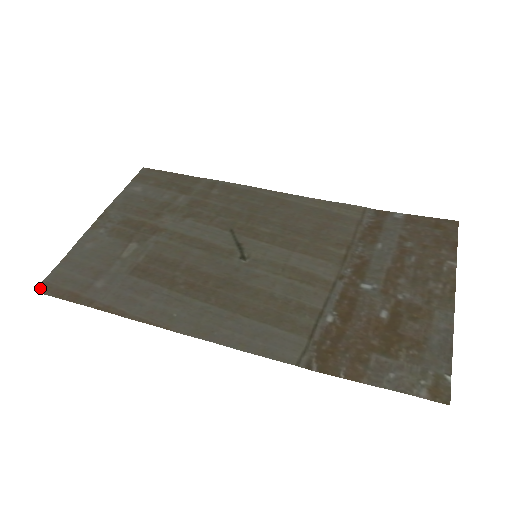
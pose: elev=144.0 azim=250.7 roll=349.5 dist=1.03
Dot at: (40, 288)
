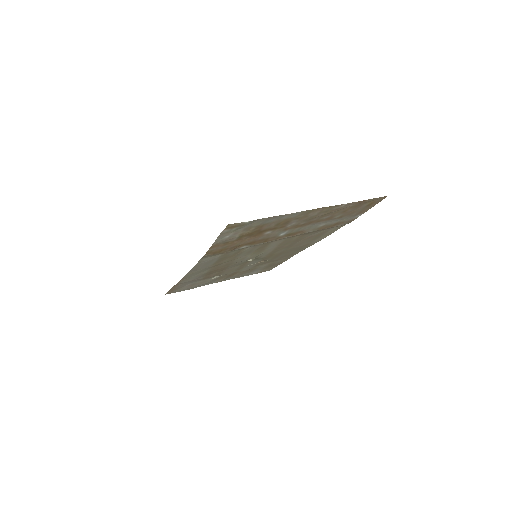
Dot at: occluded
